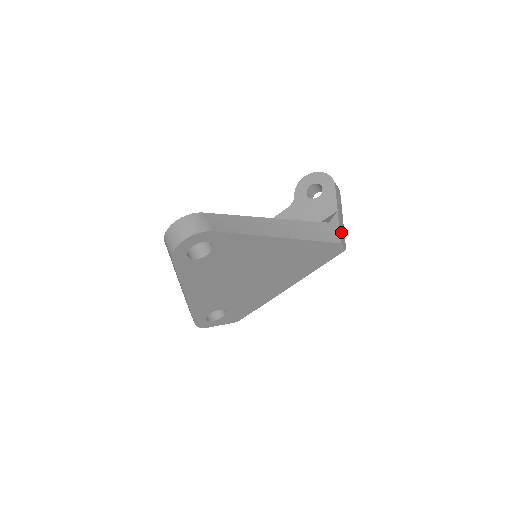
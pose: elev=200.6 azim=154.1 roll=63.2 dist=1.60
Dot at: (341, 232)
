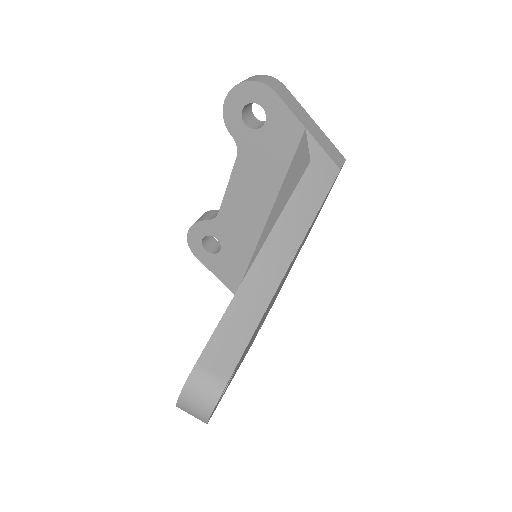
Dot at: (328, 150)
